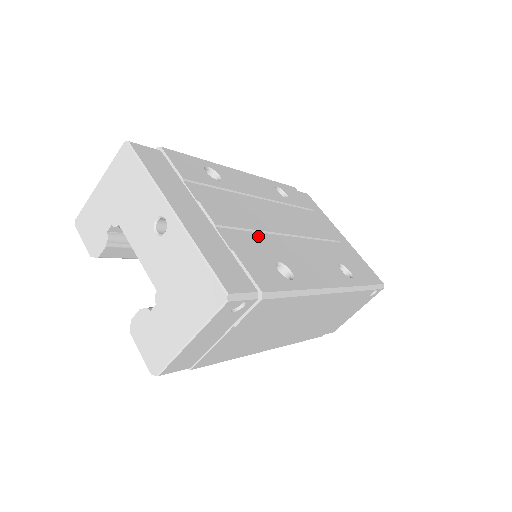
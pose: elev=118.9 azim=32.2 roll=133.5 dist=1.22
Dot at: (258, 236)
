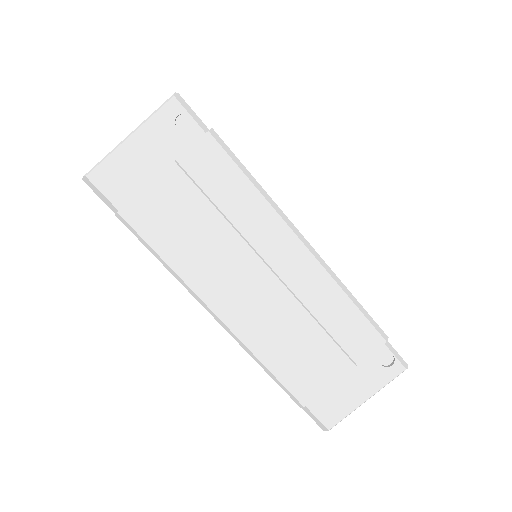
Dot at: occluded
